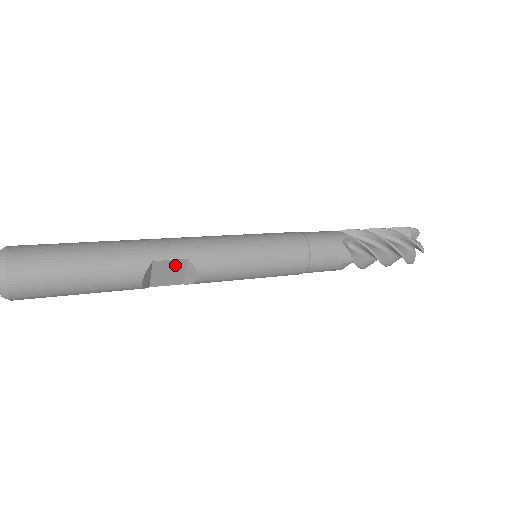
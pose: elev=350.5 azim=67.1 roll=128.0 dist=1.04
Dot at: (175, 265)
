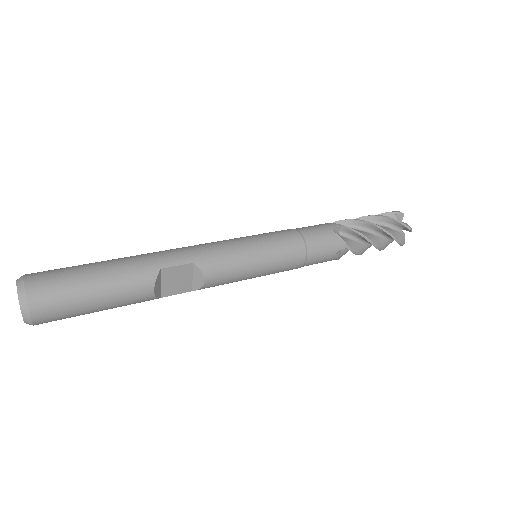
Dot at: (182, 271)
